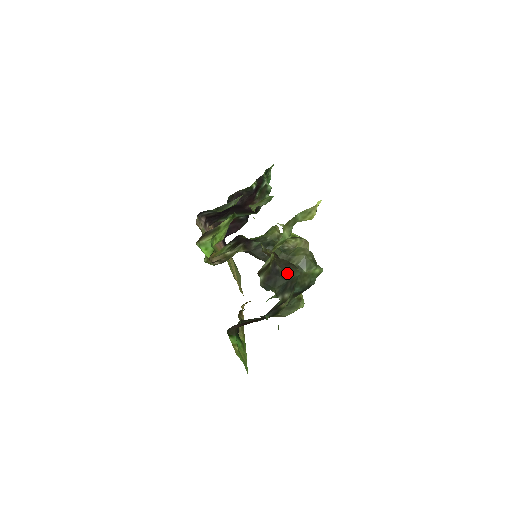
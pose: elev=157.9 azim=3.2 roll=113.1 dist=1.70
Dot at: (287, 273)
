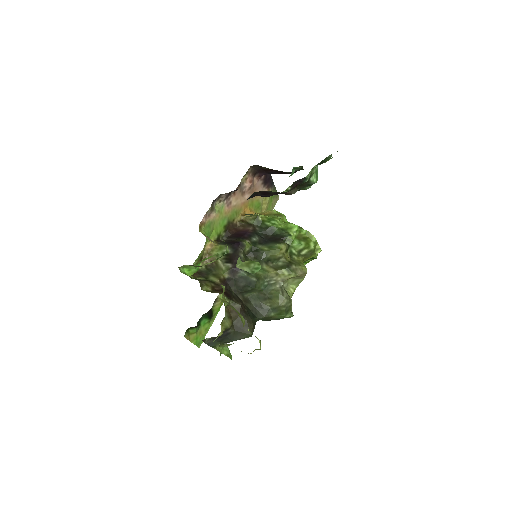
Dot at: (238, 335)
